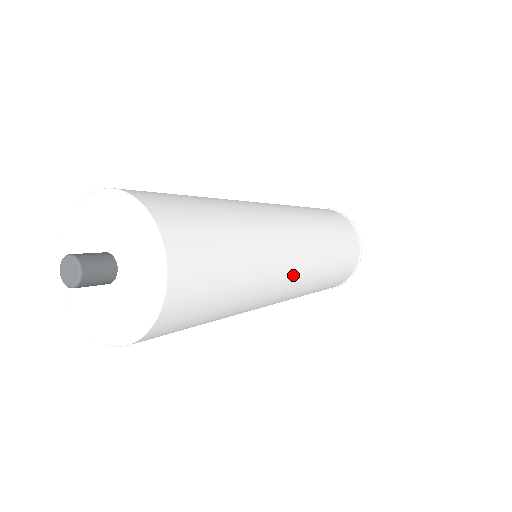
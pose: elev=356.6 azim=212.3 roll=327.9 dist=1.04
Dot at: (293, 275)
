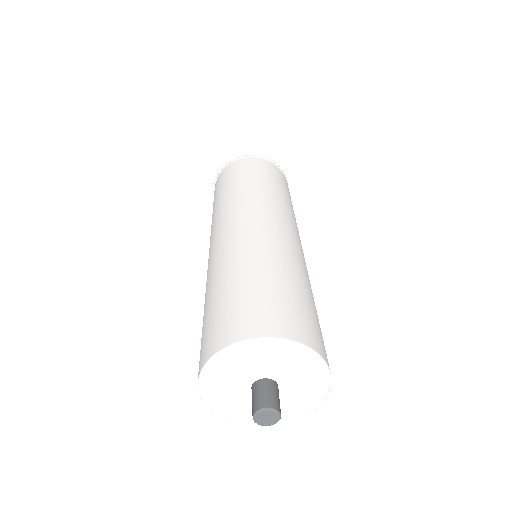
Dot at: (302, 249)
